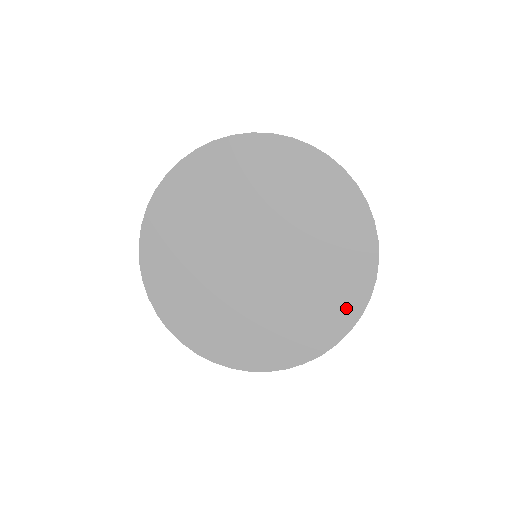
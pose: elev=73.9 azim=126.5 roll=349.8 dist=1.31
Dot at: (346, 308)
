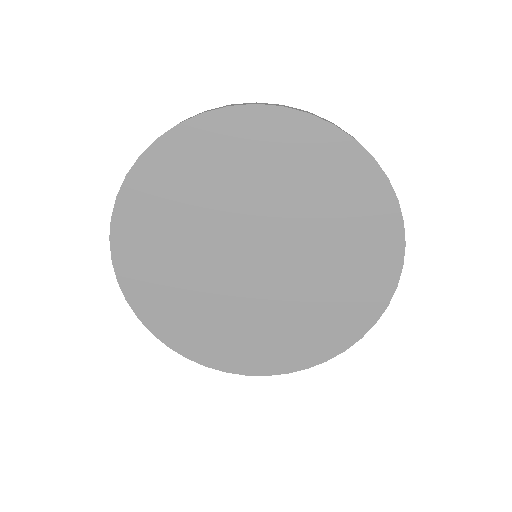
Dot at: (282, 359)
